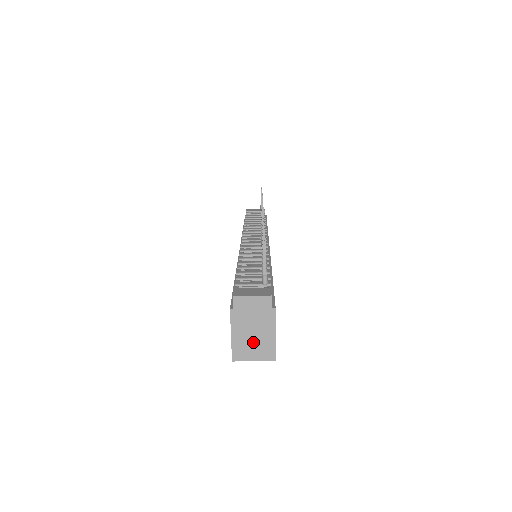
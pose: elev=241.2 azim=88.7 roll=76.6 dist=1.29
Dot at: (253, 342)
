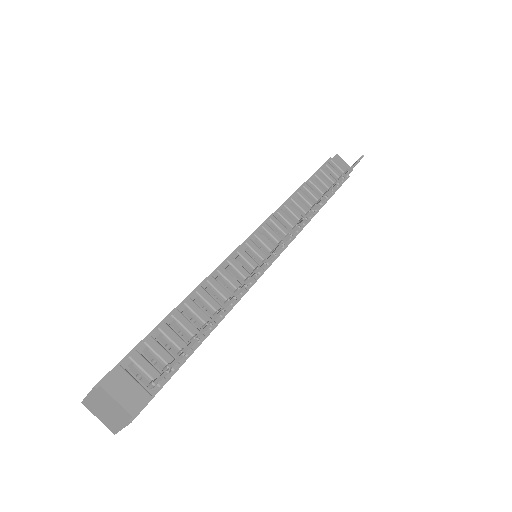
Dot at: (103, 413)
